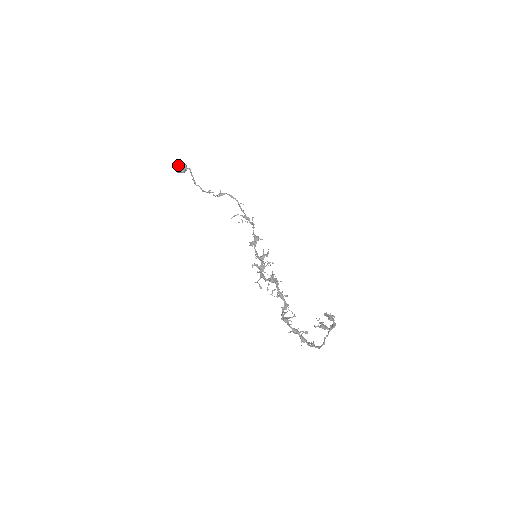
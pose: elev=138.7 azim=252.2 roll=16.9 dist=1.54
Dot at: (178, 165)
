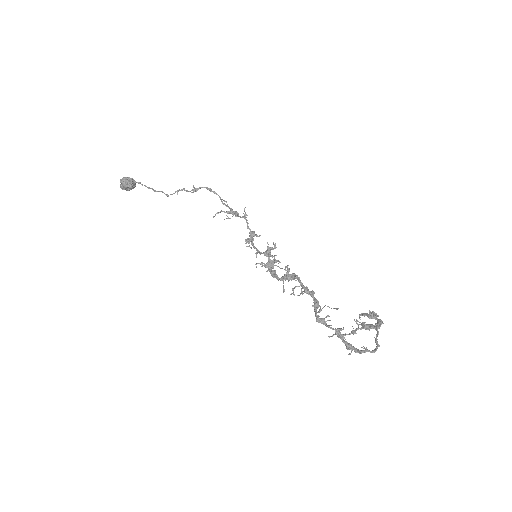
Dot at: (125, 179)
